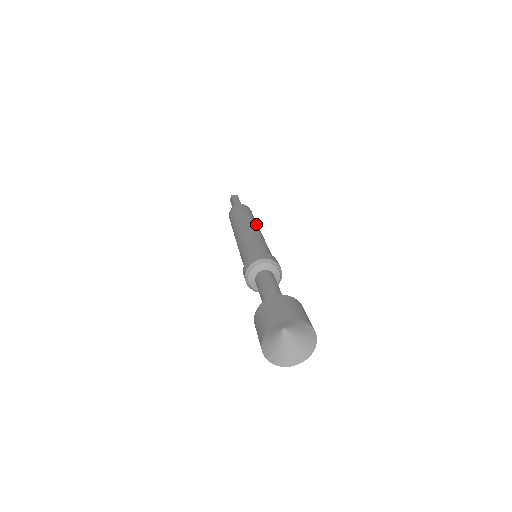
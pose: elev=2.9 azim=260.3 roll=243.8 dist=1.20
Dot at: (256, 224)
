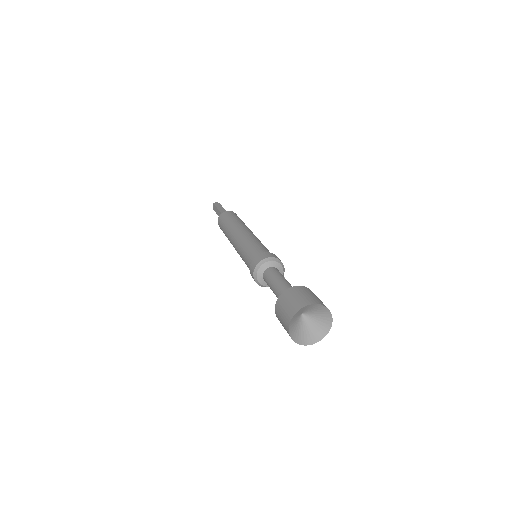
Dot at: (248, 228)
